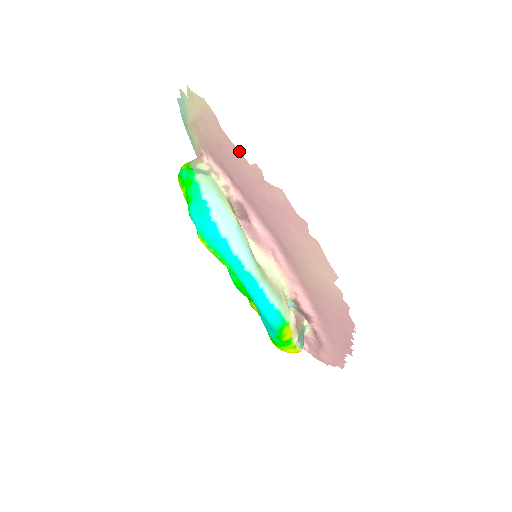
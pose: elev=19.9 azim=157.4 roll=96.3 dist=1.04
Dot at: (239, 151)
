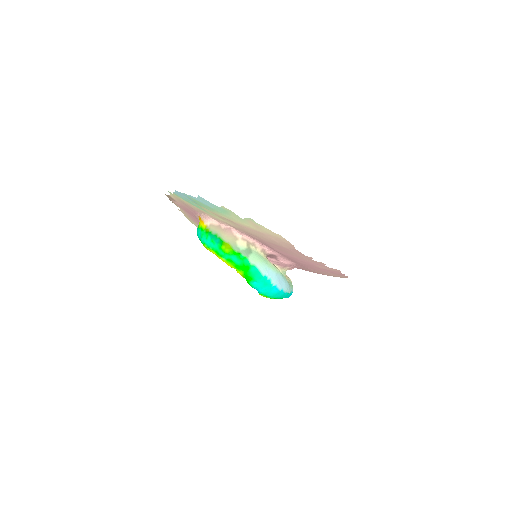
Dot at: (308, 257)
